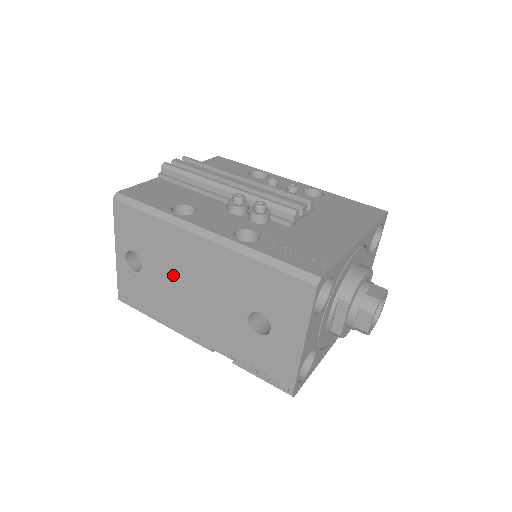
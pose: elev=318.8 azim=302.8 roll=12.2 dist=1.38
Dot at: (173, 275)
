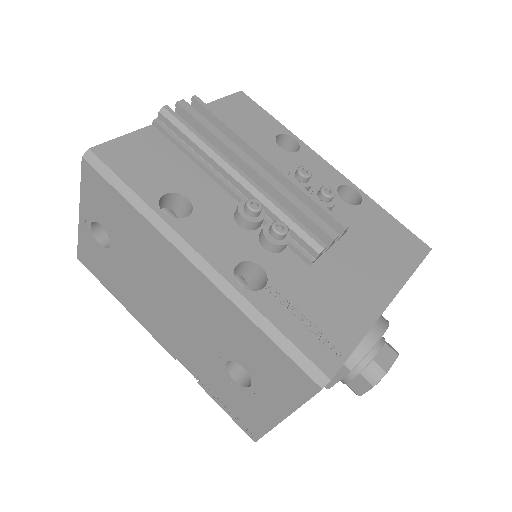
Dot at: (147, 276)
